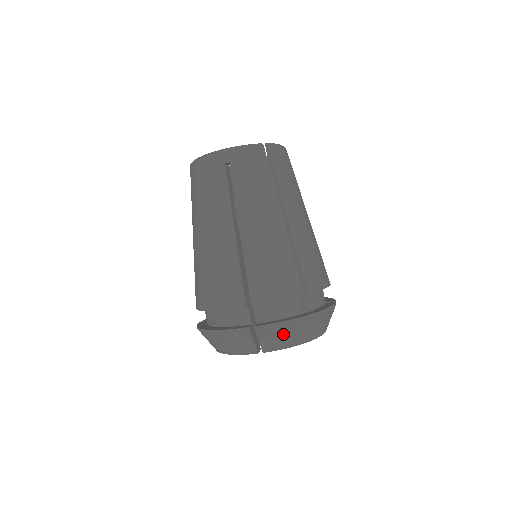
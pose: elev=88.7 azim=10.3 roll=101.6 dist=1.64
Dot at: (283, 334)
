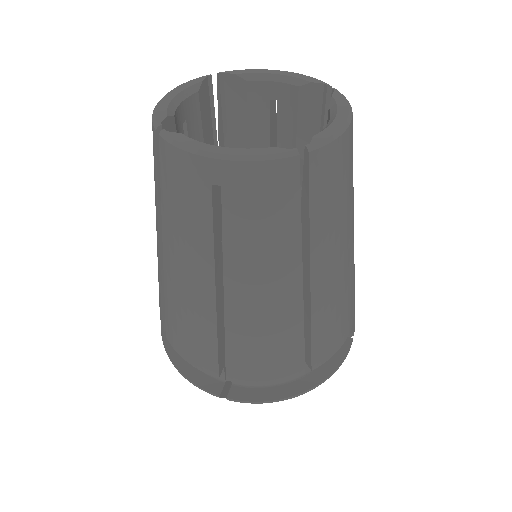
Dot at: occluded
